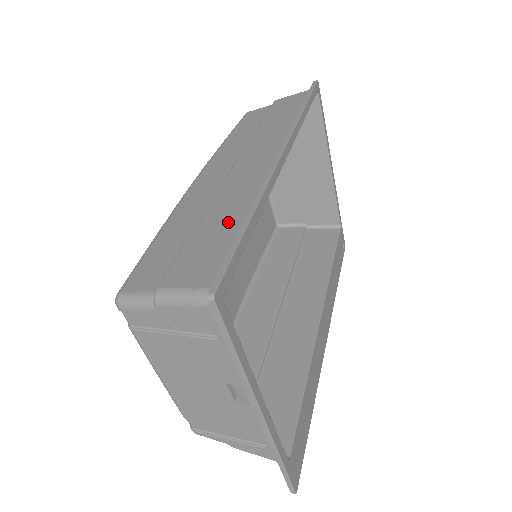
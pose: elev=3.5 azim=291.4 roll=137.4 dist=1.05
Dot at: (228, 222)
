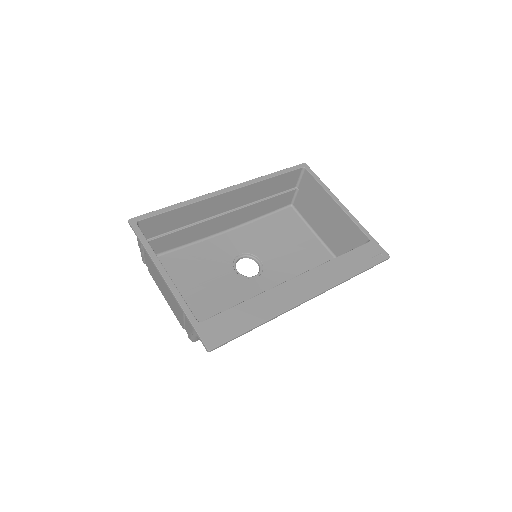
Dot at: (178, 215)
